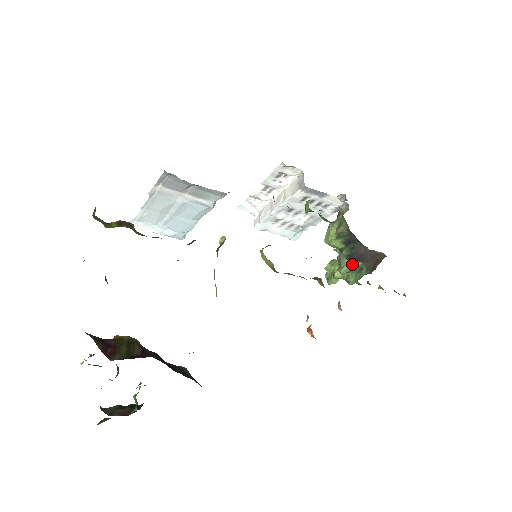
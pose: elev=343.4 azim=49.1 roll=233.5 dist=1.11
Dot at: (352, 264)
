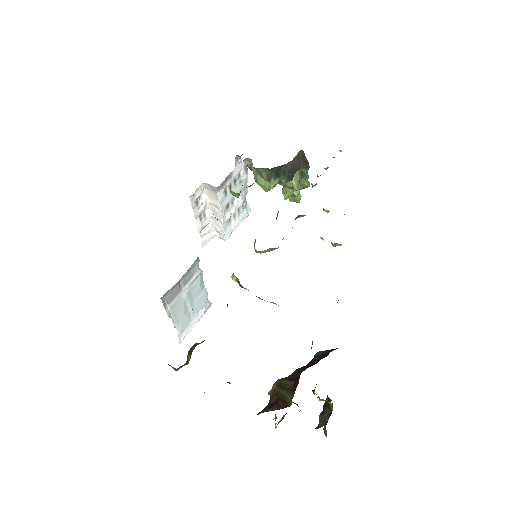
Dot at: (295, 178)
